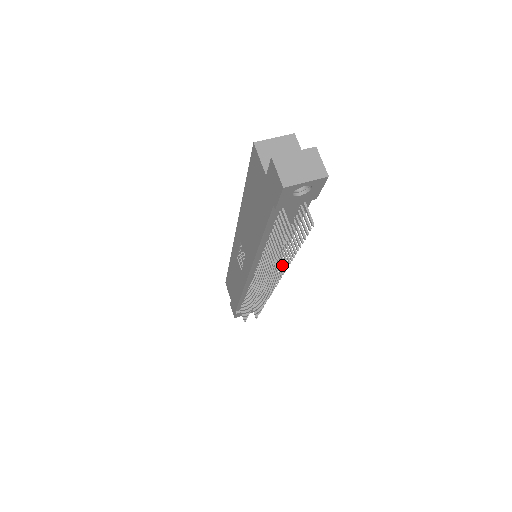
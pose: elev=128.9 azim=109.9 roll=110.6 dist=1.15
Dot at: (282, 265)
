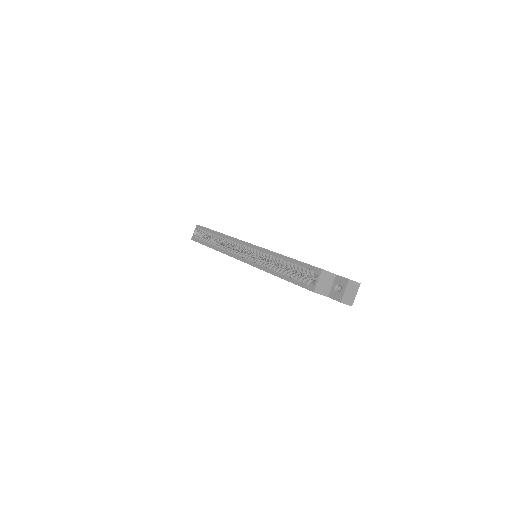
Dot at: occluded
